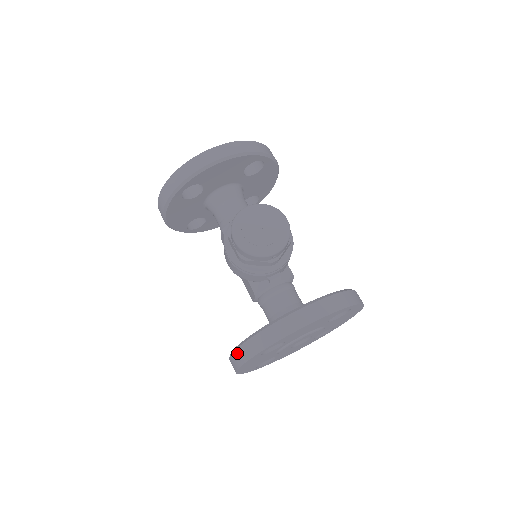
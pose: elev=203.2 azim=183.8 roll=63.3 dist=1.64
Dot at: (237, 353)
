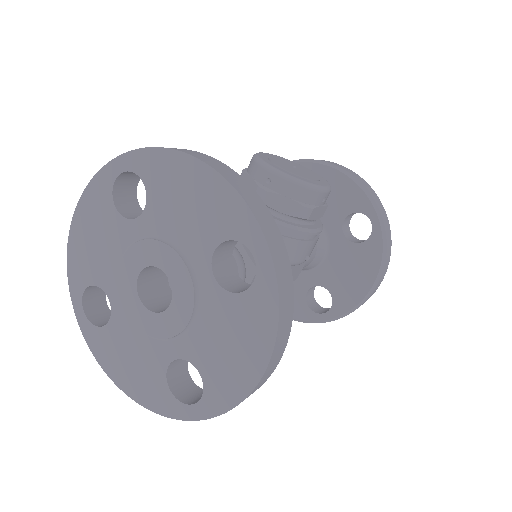
Dot at: occluded
